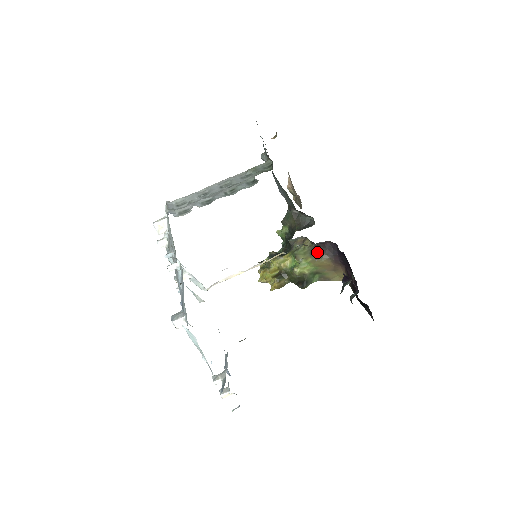
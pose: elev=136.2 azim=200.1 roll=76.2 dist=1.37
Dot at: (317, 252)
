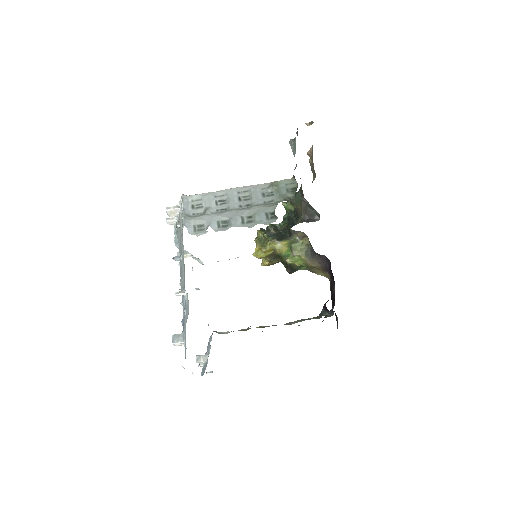
Dot at: (312, 256)
